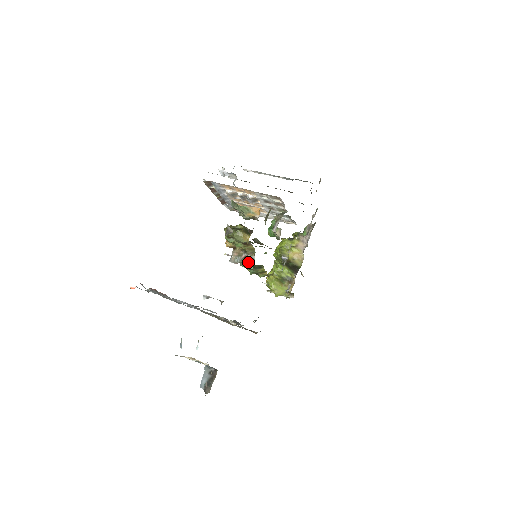
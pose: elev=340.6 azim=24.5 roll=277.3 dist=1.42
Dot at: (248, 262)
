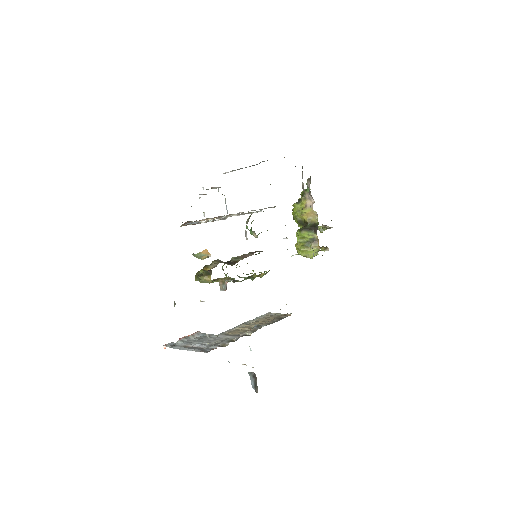
Dot at: occluded
